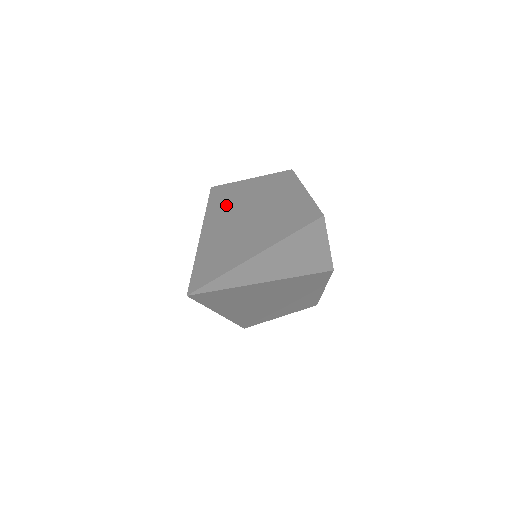
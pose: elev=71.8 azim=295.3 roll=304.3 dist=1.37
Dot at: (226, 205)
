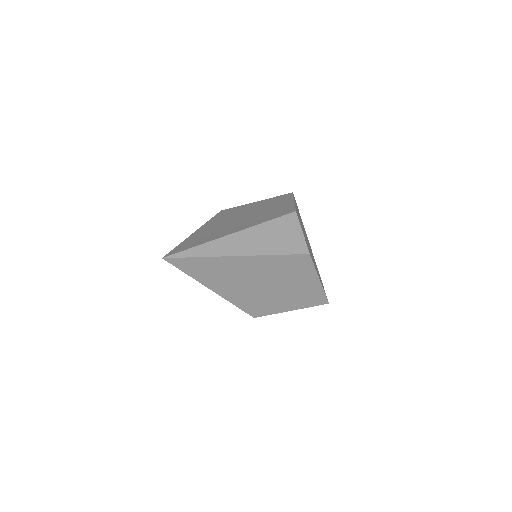
Dot at: (224, 217)
